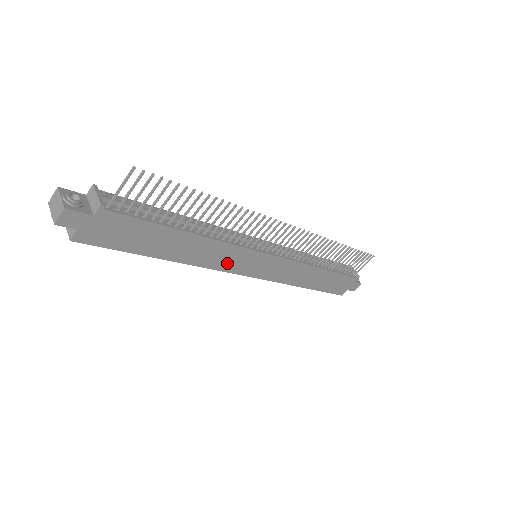
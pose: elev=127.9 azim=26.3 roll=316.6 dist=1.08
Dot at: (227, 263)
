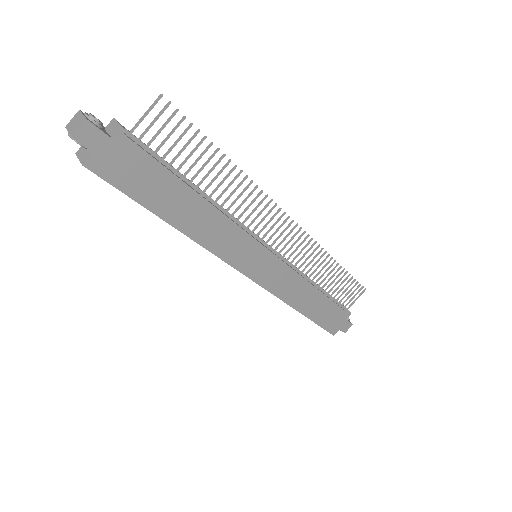
Dot at: (229, 251)
